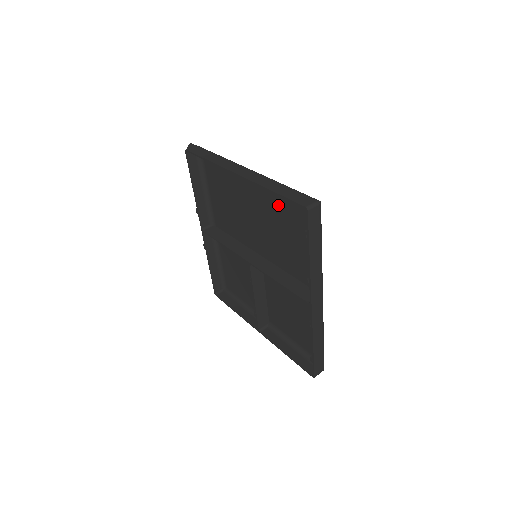
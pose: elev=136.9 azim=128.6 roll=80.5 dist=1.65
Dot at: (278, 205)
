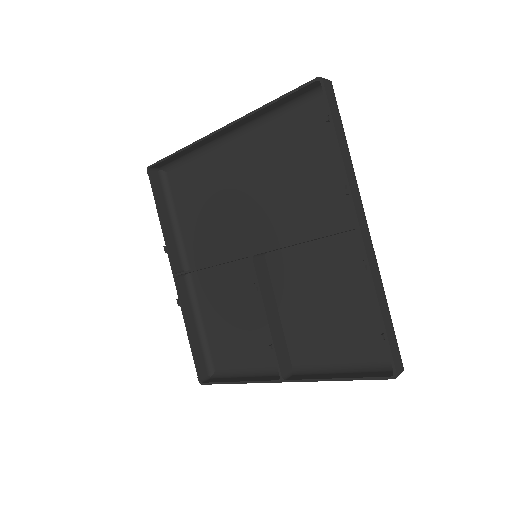
Dot at: (276, 145)
